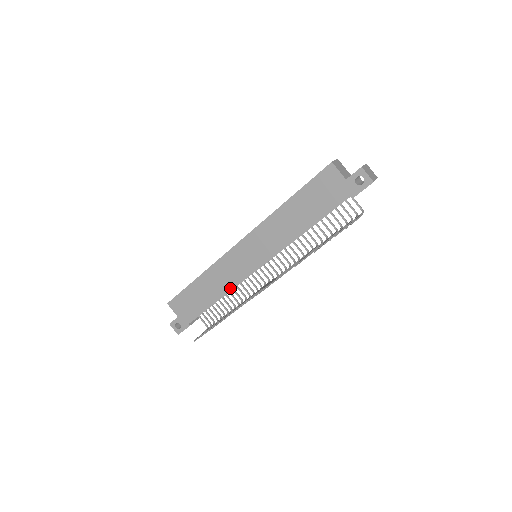
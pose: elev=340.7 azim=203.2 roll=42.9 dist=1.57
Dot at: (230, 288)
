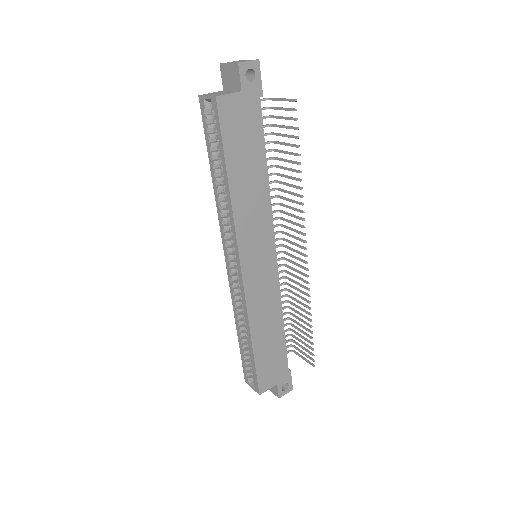
Dot at: (279, 302)
